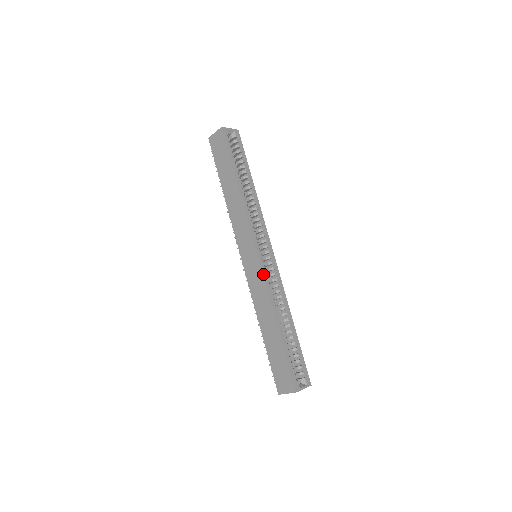
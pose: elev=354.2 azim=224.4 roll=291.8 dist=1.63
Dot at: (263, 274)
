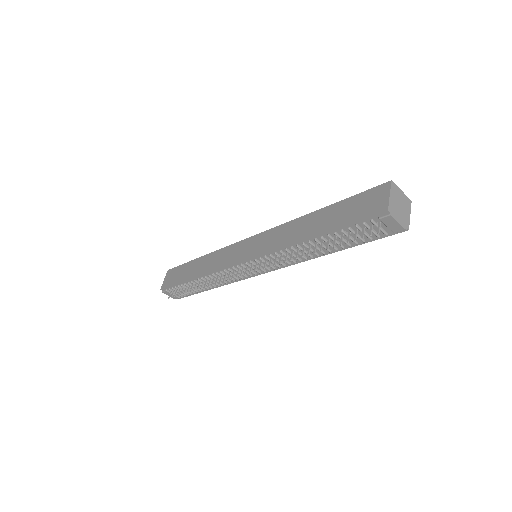
Dot at: (268, 230)
